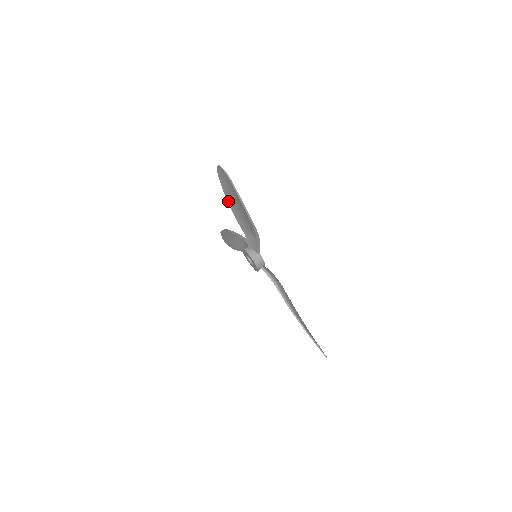
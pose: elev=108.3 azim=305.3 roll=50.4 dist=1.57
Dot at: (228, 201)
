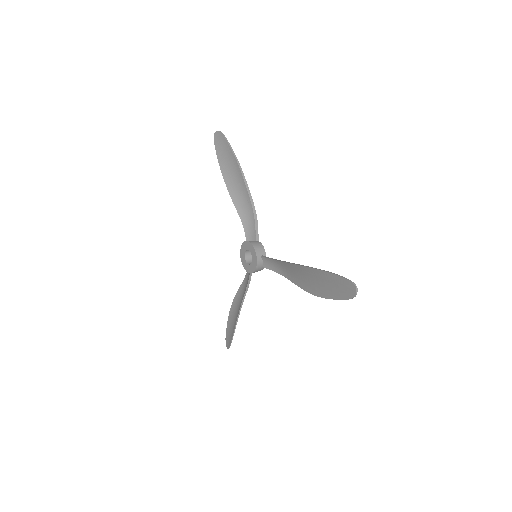
Dot at: (224, 177)
